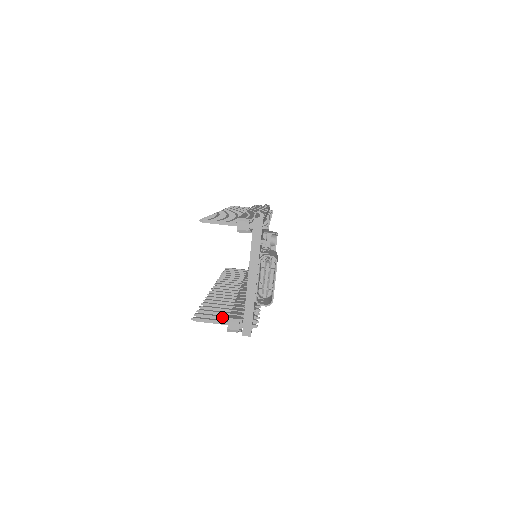
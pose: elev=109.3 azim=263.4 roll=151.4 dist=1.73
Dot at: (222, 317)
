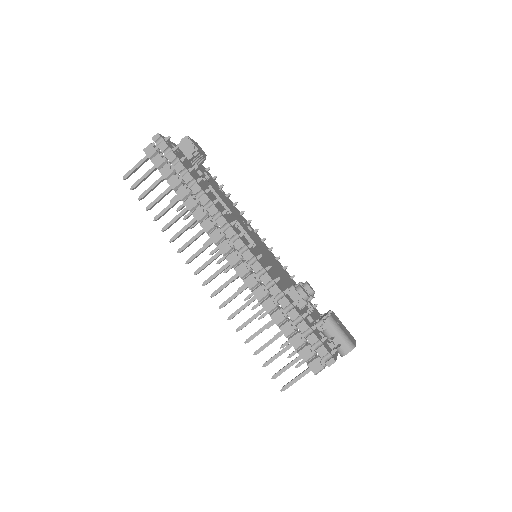
Dot at: occluded
